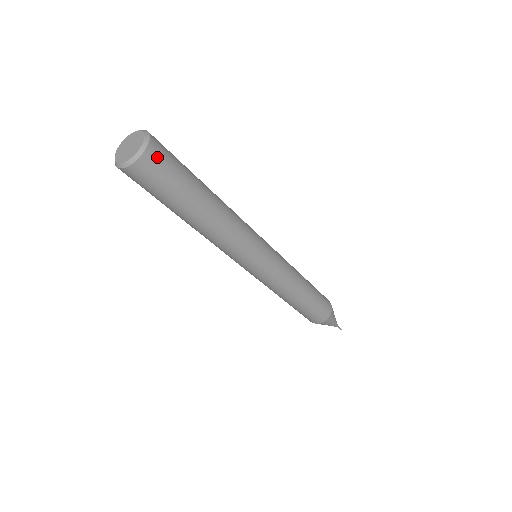
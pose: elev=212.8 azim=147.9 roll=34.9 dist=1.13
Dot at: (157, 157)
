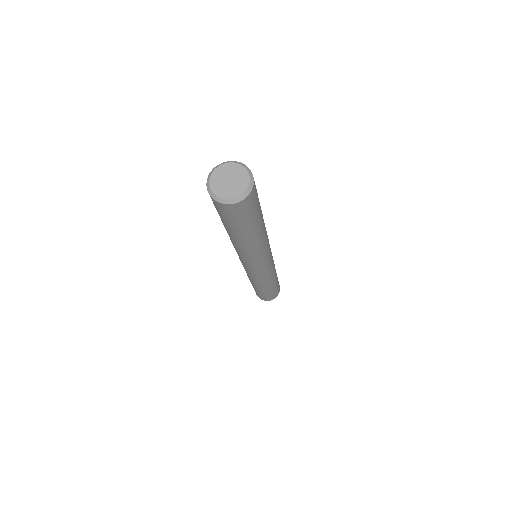
Dot at: (247, 204)
